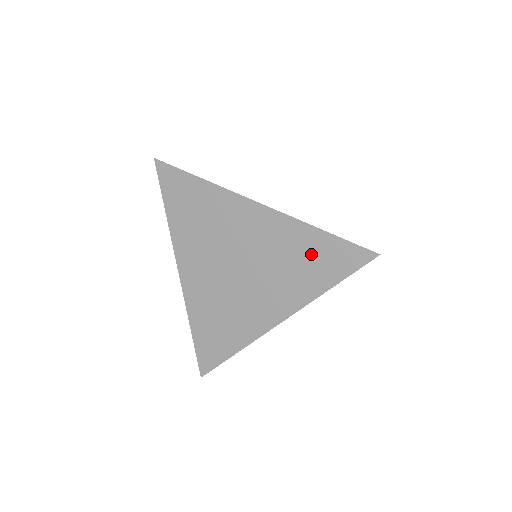
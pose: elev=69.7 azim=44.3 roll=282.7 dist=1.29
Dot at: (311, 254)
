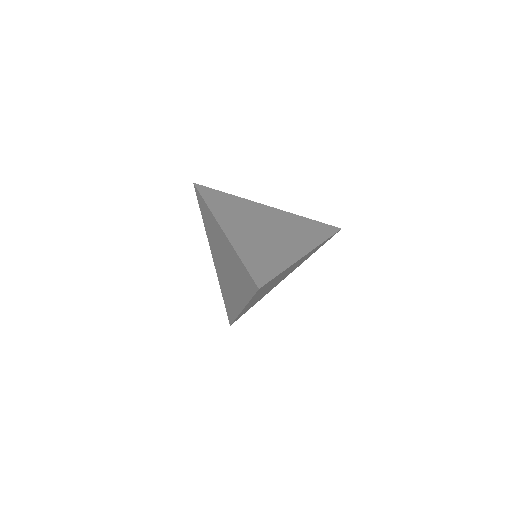
Dot at: (308, 226)
